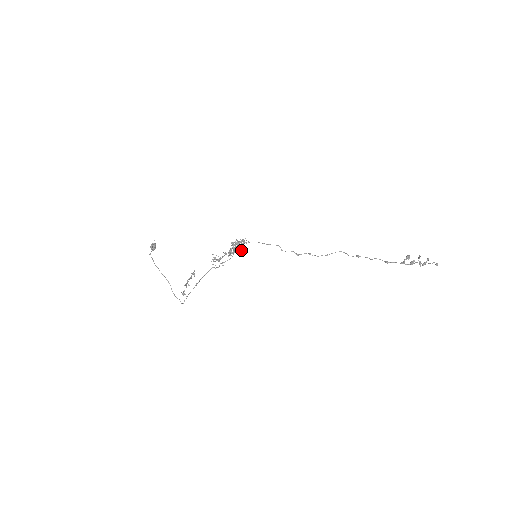
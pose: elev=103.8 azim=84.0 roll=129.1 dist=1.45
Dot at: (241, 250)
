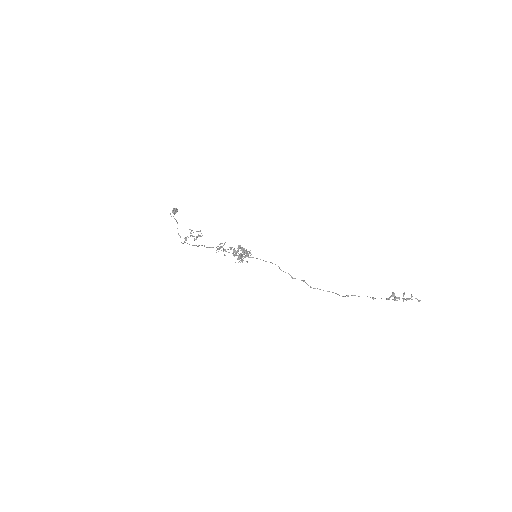
Dot at: occluded
